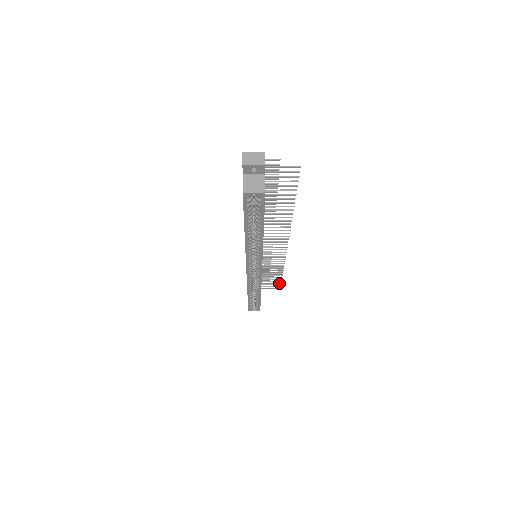
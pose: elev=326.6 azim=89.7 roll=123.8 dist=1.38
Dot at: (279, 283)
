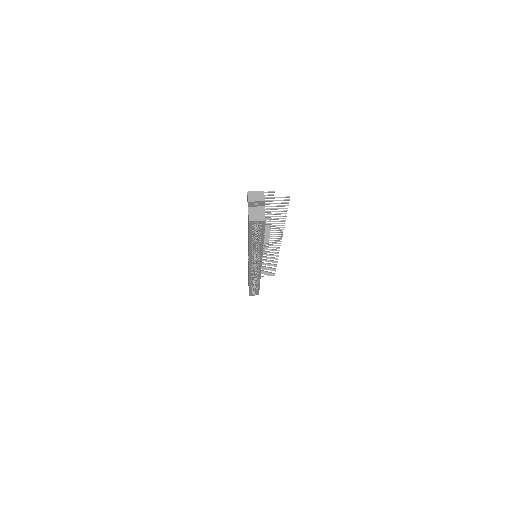
Dot at: occluded
